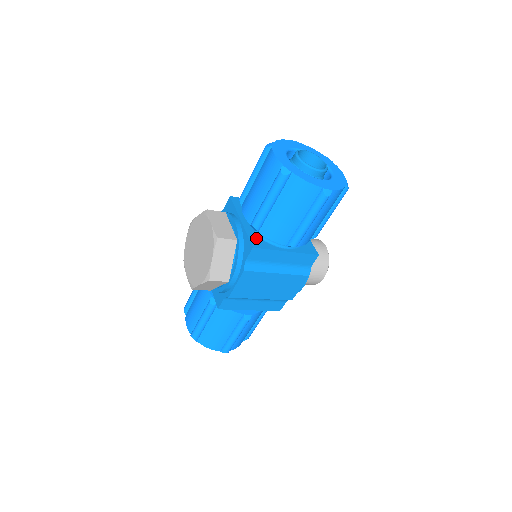
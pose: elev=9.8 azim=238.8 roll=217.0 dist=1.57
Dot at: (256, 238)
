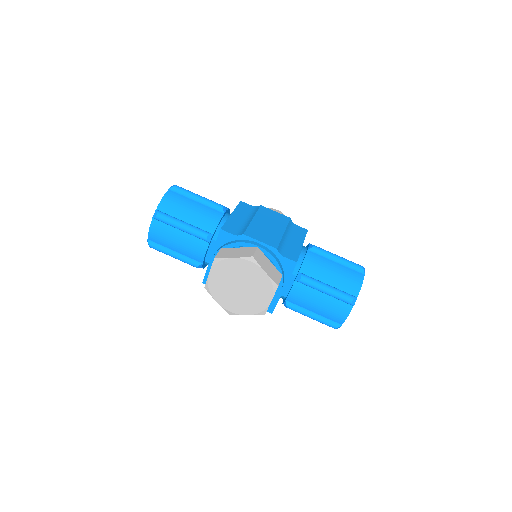
Dot at: occluded
